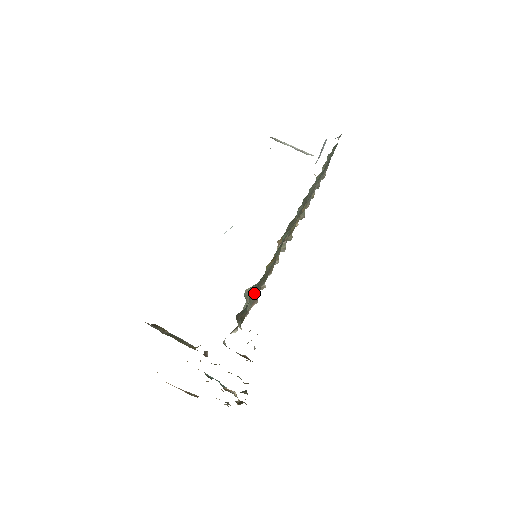
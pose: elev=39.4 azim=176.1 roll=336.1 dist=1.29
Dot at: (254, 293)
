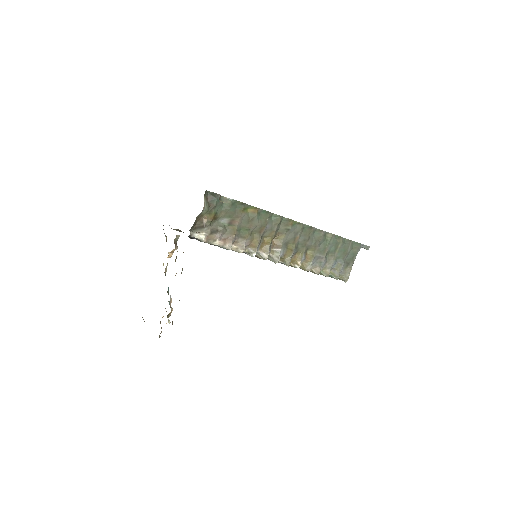
Dot at: (229, 208)
